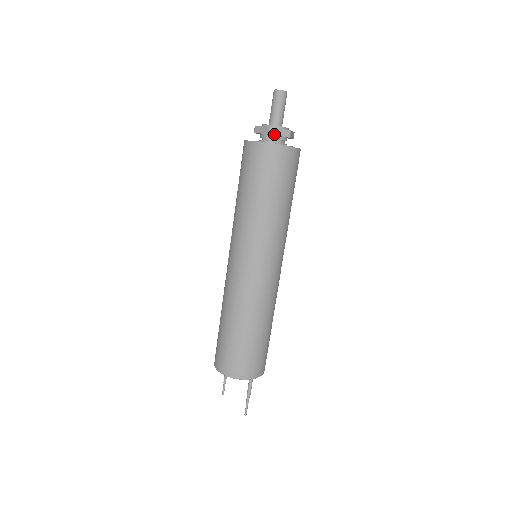
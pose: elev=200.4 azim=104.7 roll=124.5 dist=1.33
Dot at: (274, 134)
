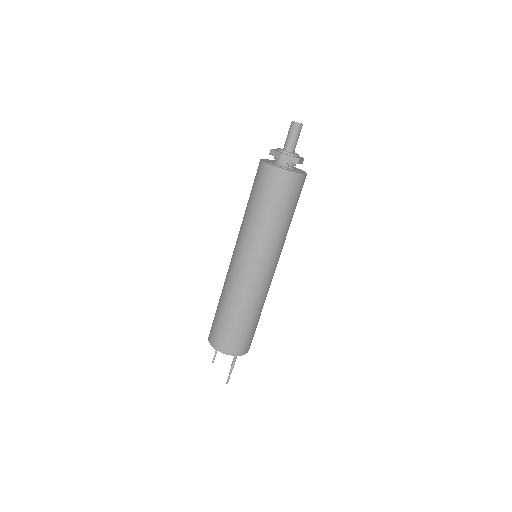
Dot at: (285, 160)
